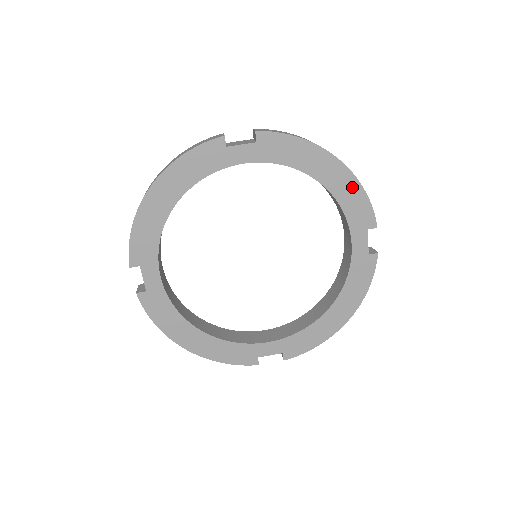
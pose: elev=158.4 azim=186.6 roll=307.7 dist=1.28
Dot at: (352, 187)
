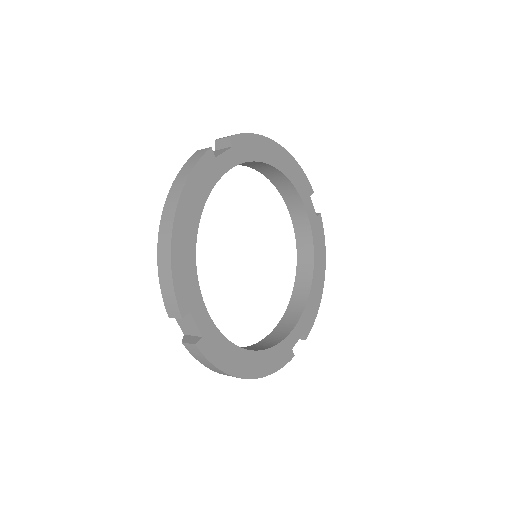
Dot at: (293, 165)
